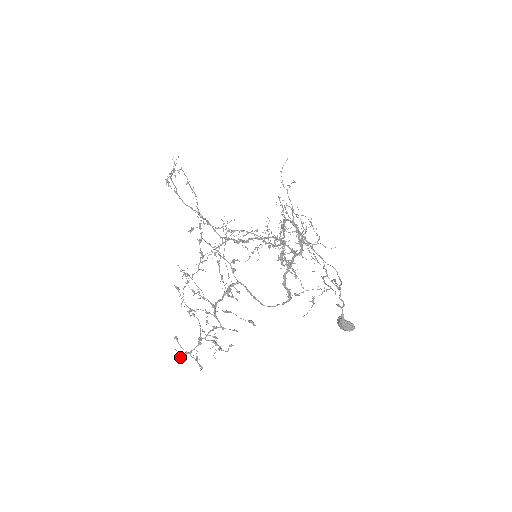
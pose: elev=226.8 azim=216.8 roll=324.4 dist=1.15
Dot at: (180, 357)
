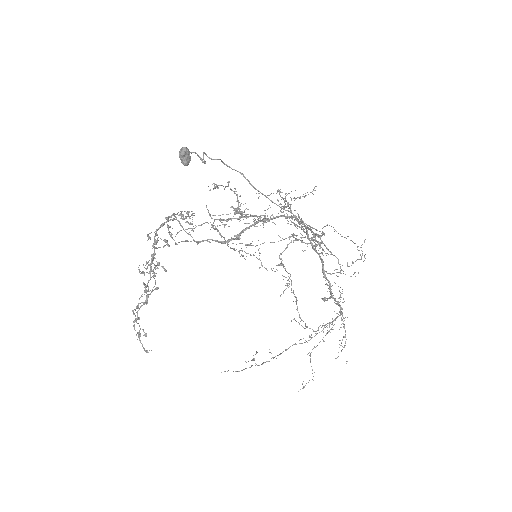
Dot at: (139, 339)
